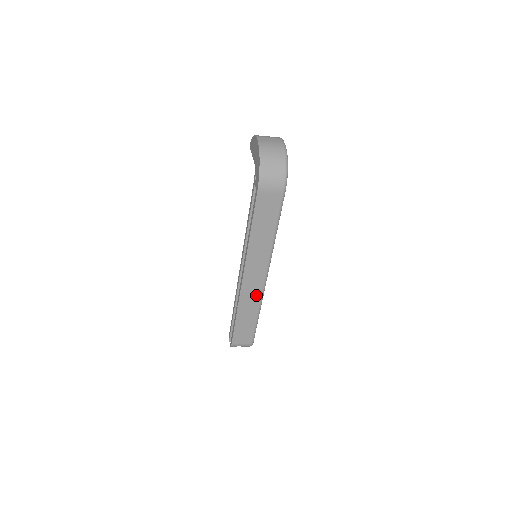
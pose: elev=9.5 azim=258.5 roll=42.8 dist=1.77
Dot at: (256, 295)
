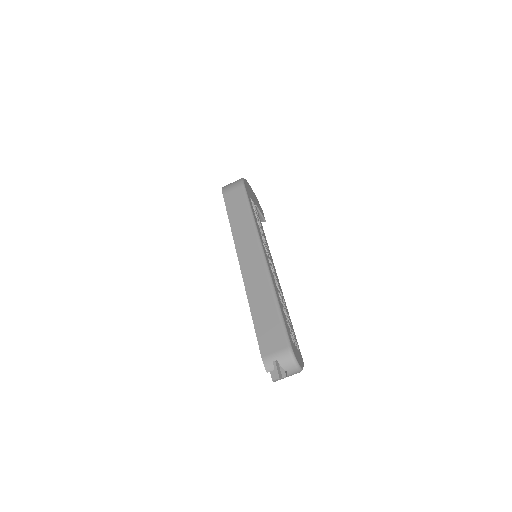
Dot at: (261, 276)
